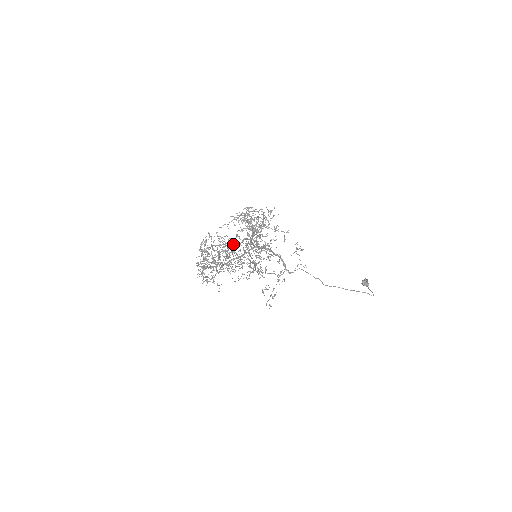
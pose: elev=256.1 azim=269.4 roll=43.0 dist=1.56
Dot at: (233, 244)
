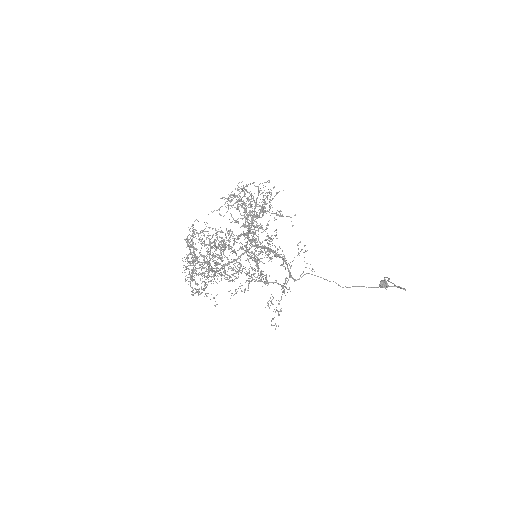
Dot at: occluded
